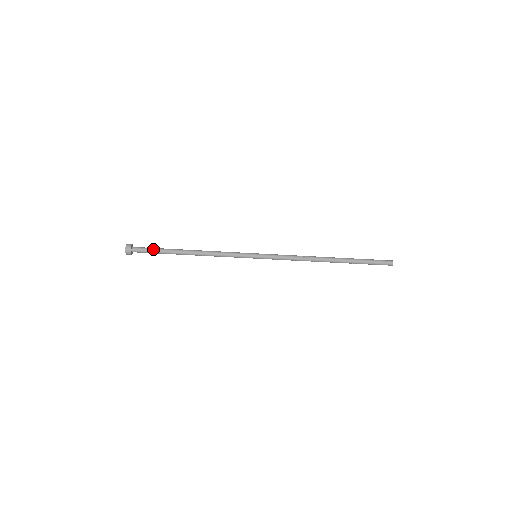
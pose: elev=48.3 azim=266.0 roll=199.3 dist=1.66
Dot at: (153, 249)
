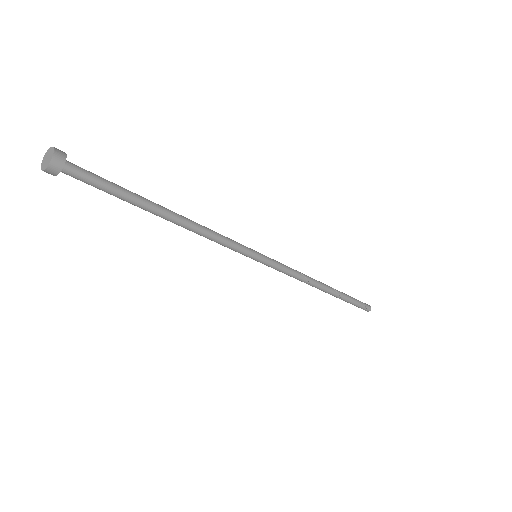
Dot at: (108, 184)
